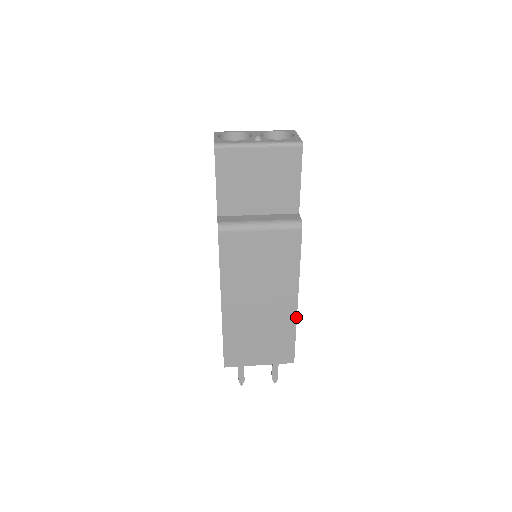
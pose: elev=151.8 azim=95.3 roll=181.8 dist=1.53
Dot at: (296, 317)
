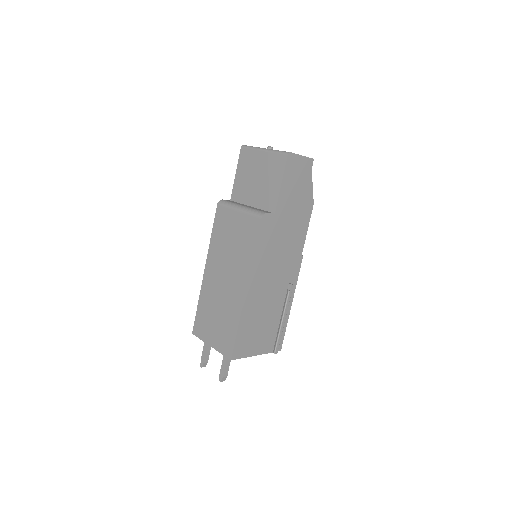
Dot at: (242, 307)
